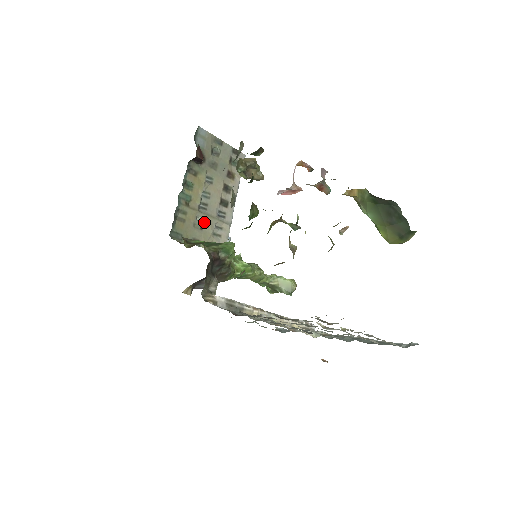
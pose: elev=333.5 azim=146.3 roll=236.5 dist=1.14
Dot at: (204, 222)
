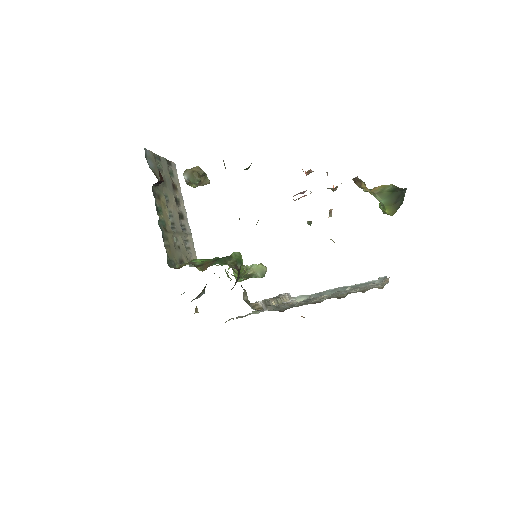
Dot at: (178, 241)
